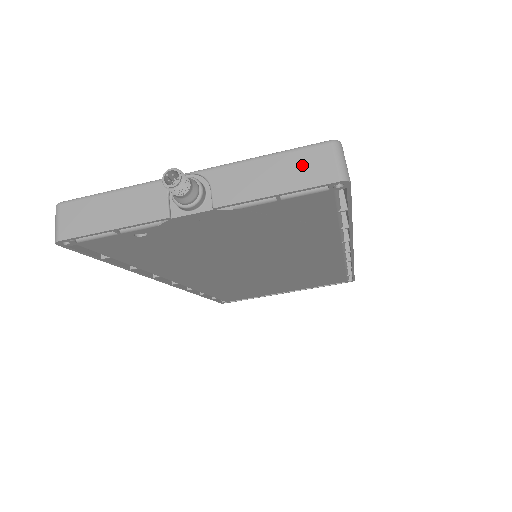
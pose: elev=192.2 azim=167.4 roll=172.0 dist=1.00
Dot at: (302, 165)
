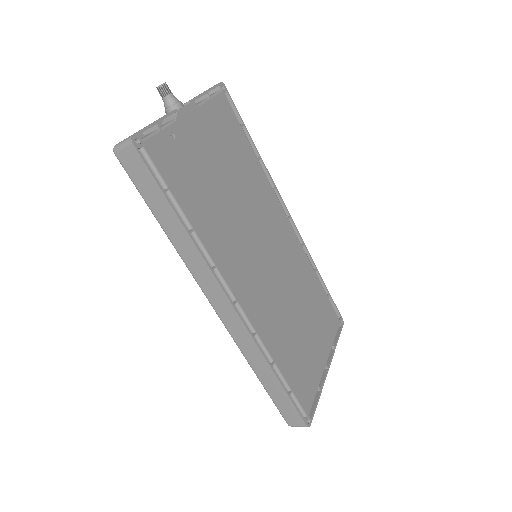
Dot at: occluded
